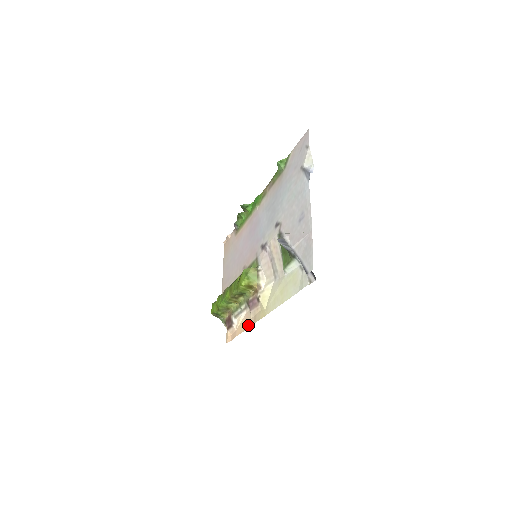
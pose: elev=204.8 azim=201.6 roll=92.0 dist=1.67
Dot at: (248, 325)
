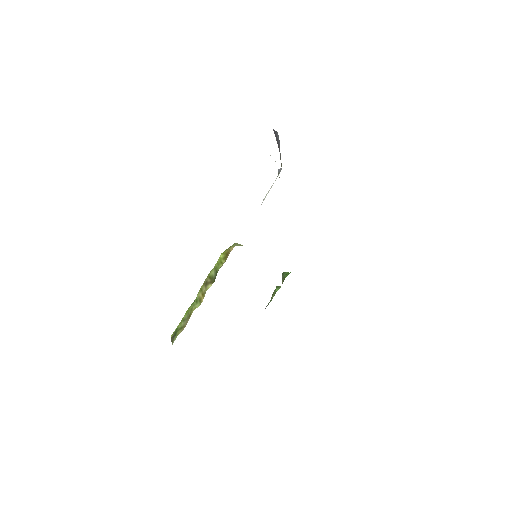
Dot at: occluded
